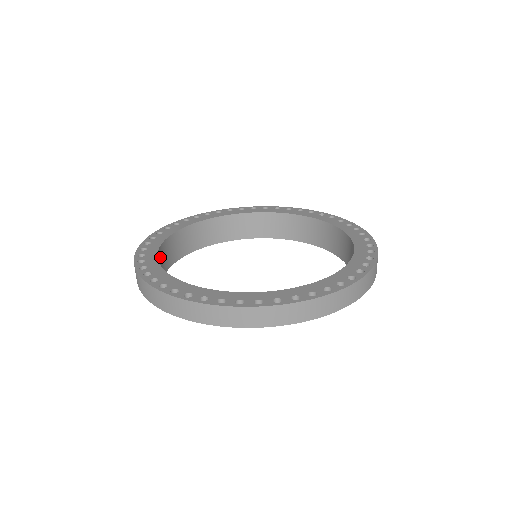
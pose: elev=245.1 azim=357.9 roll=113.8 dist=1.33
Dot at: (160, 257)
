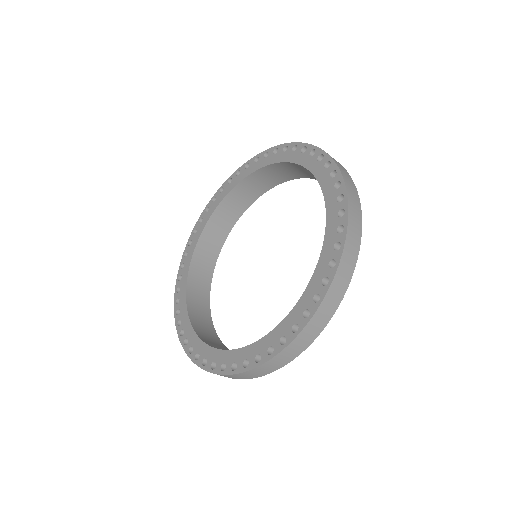
Dot at: (200, 256)
